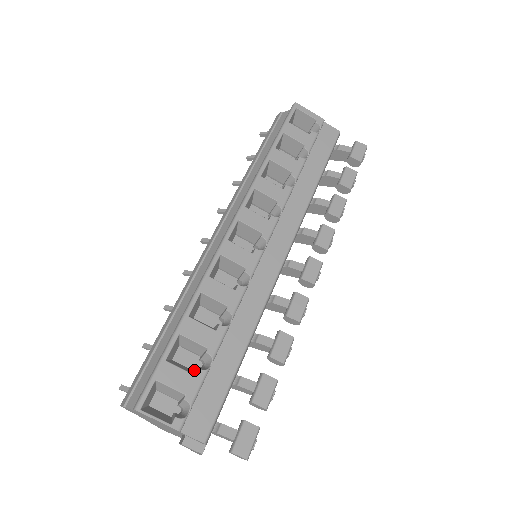
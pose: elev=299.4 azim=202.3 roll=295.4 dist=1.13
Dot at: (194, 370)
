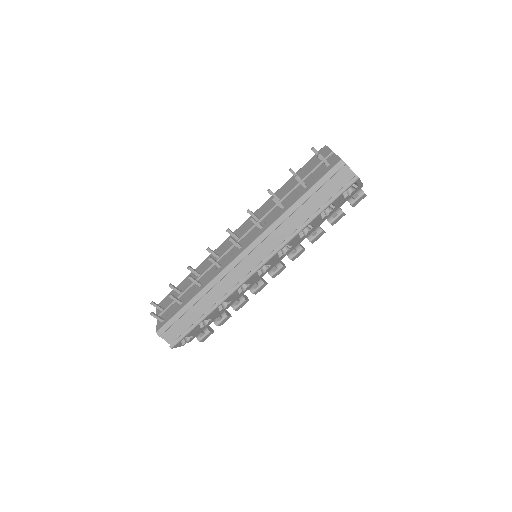
Dot at: occluded
